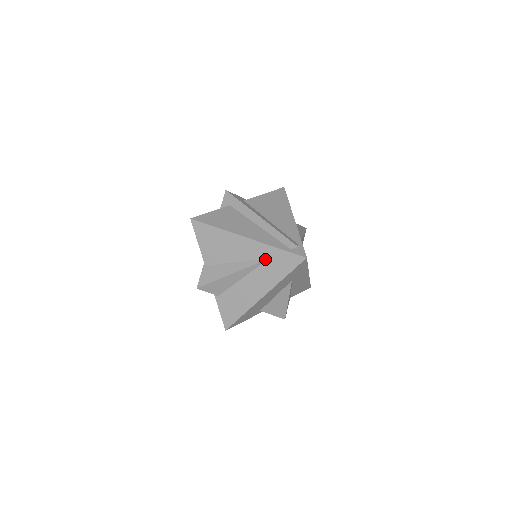
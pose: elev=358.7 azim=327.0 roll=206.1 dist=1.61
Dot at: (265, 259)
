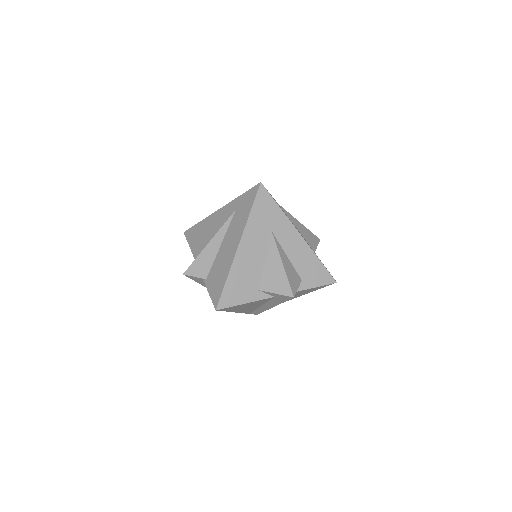
Dot at: (233, 213)
